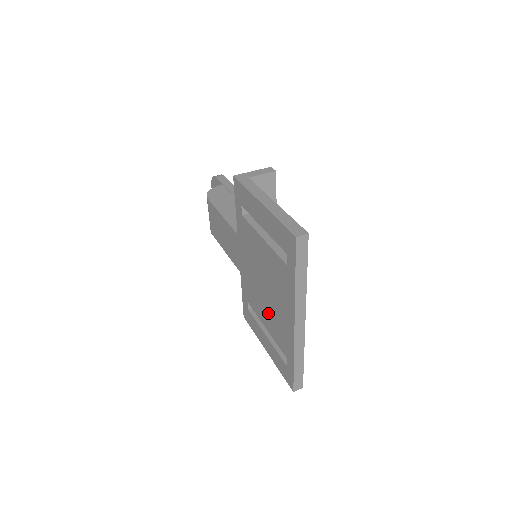
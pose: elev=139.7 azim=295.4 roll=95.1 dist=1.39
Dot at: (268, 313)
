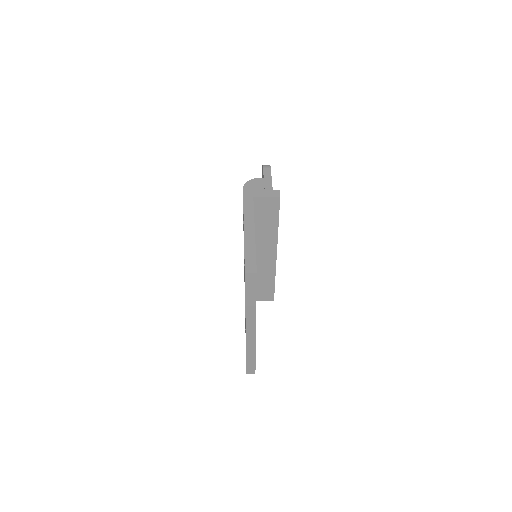
Dot at: occluded
